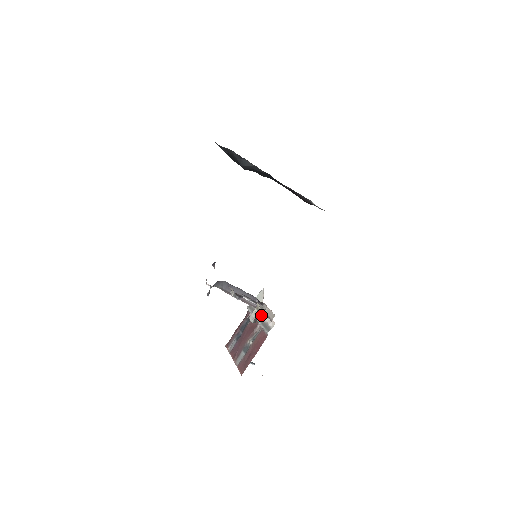
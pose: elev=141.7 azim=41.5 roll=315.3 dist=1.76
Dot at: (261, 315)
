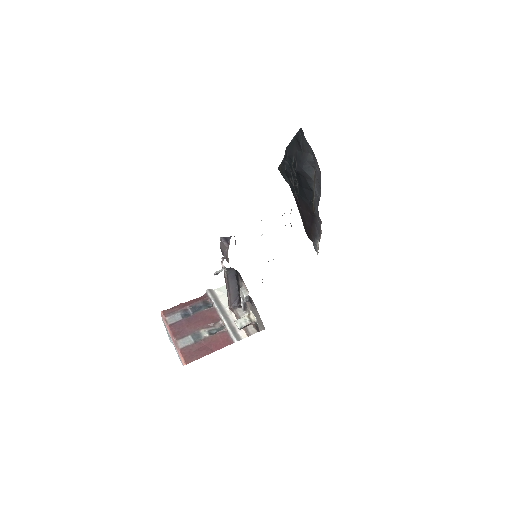
Dot at: (227, 313)
